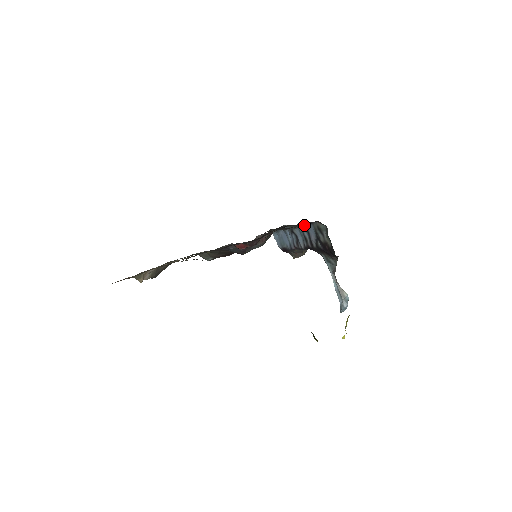
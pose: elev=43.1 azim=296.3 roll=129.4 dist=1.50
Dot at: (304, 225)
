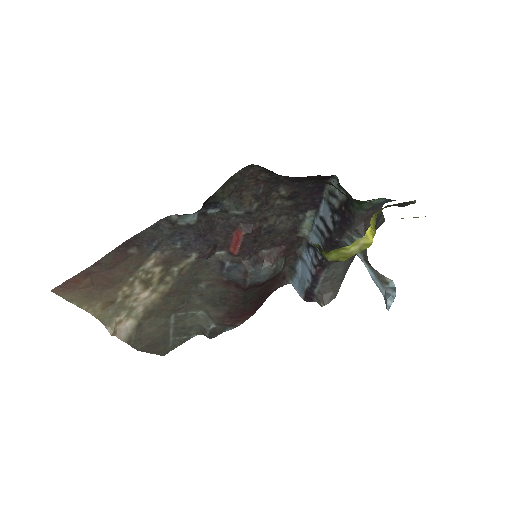
Dot at: (317, 214)
